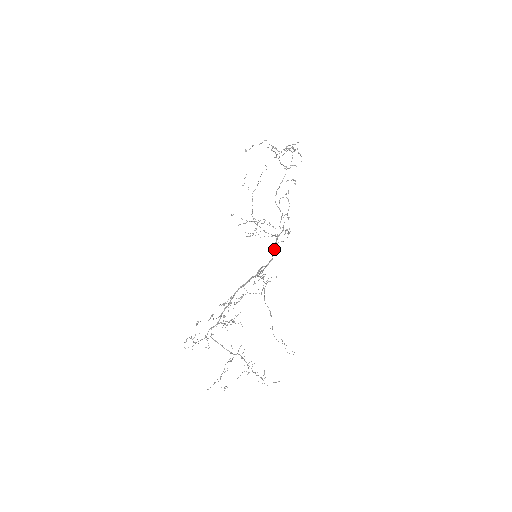
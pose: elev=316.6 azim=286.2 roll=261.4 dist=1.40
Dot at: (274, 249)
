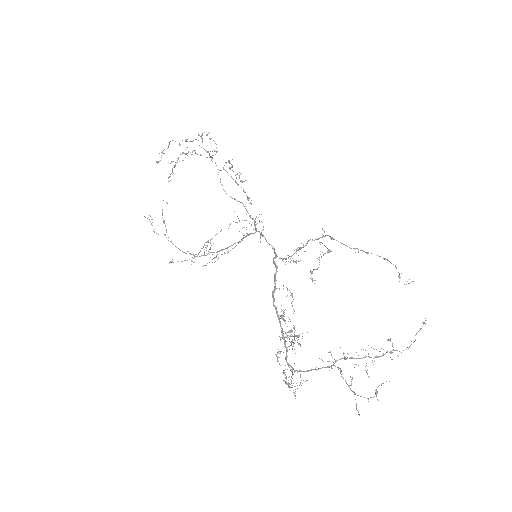
Dot at: (265, 239)
